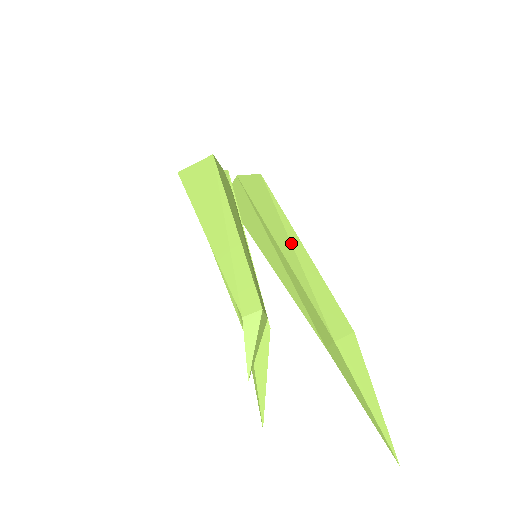
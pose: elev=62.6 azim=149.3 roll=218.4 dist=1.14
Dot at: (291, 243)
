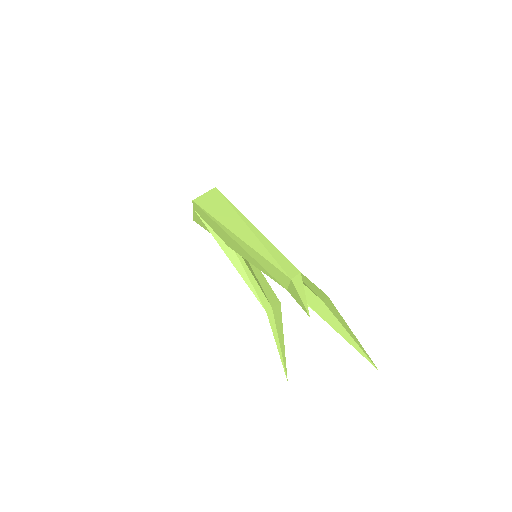
Dot at: occluded
